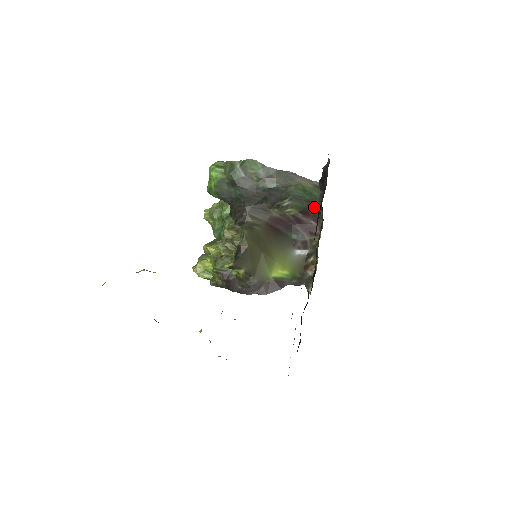
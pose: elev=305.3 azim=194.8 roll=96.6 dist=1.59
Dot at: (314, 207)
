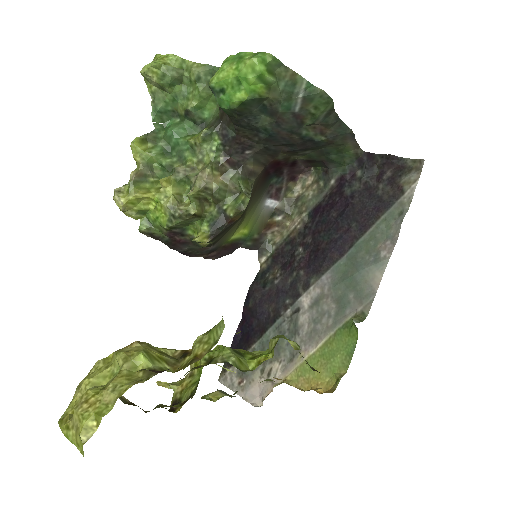
Dot at: (327, 165)
